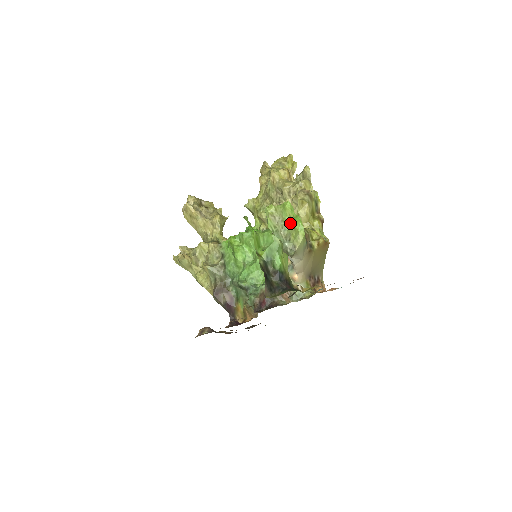
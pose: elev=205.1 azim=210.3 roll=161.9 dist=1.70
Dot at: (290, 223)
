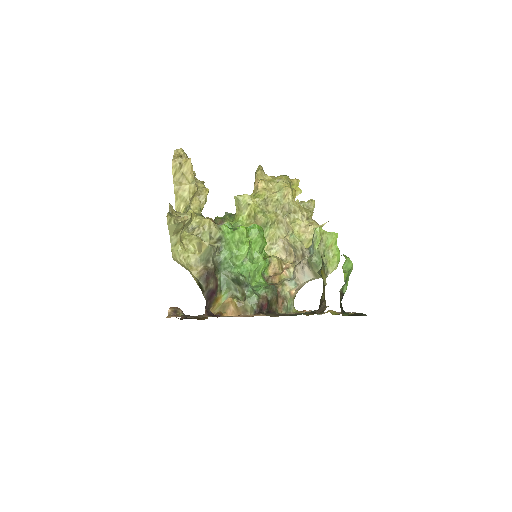
Dot at: (329, 250)
